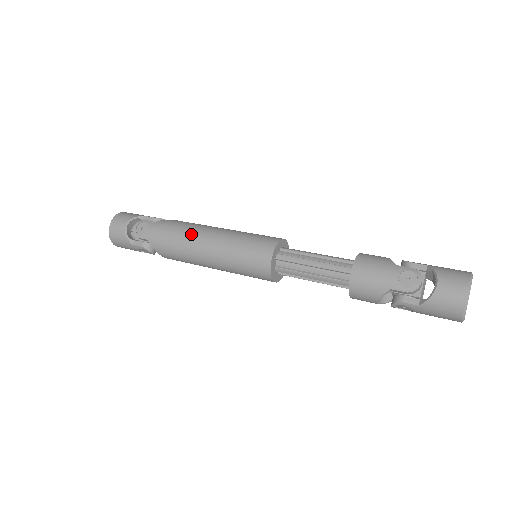
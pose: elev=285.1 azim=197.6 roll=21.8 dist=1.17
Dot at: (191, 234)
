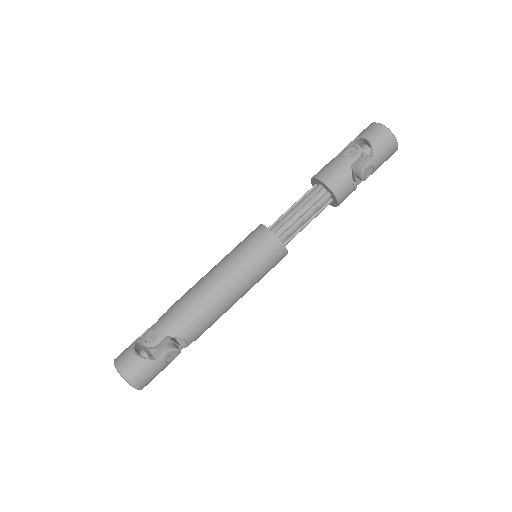
Dot at: (198, 289)
